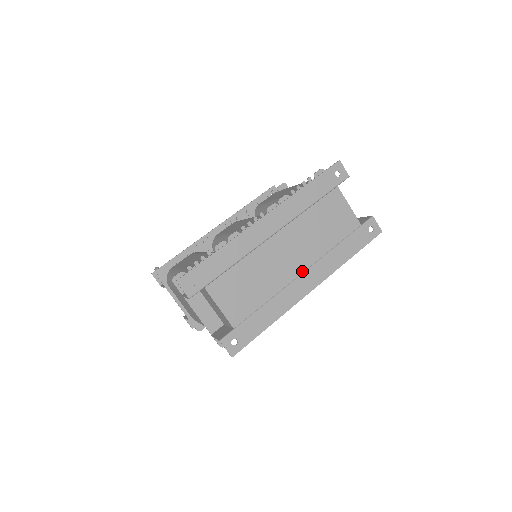
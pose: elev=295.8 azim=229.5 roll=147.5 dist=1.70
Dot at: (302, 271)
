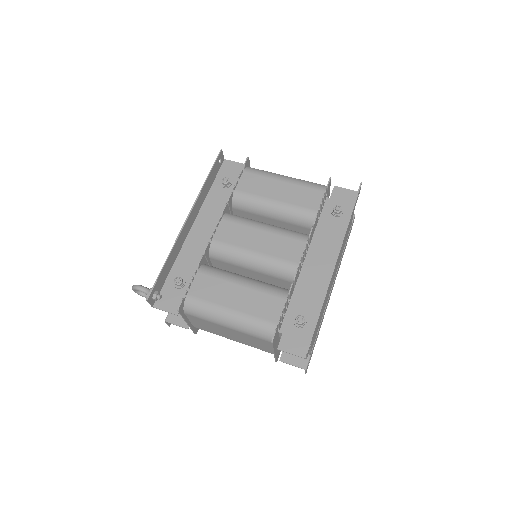
Dot at: (333, 283)
